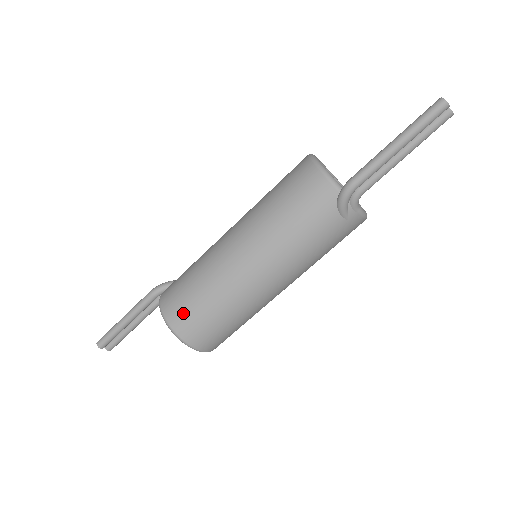
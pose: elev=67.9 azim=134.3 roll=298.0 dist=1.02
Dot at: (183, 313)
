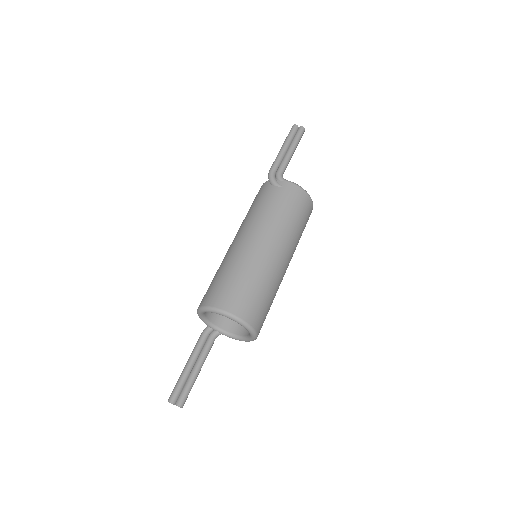
Dot at: (206, 293)
